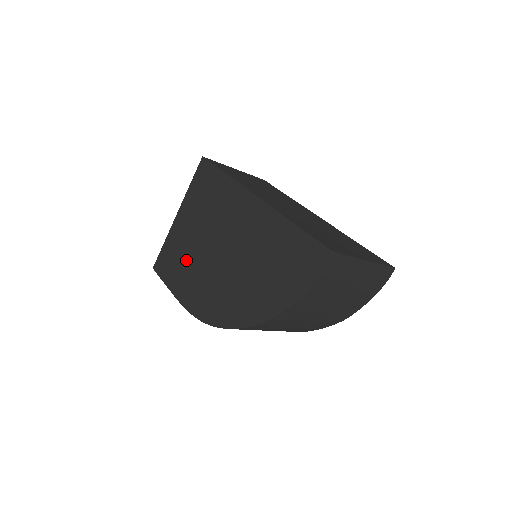
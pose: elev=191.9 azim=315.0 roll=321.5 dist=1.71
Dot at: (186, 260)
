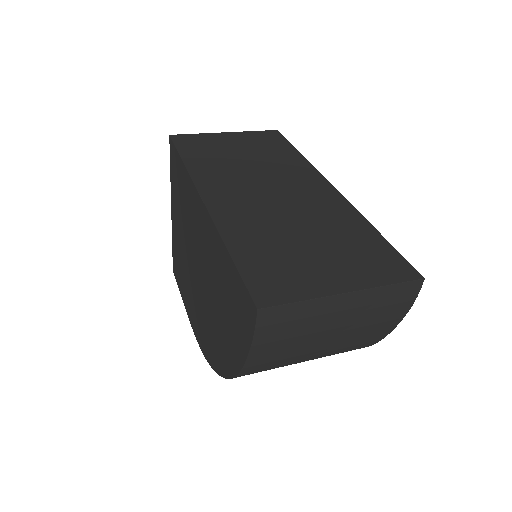
Dot at: (183, 270)
